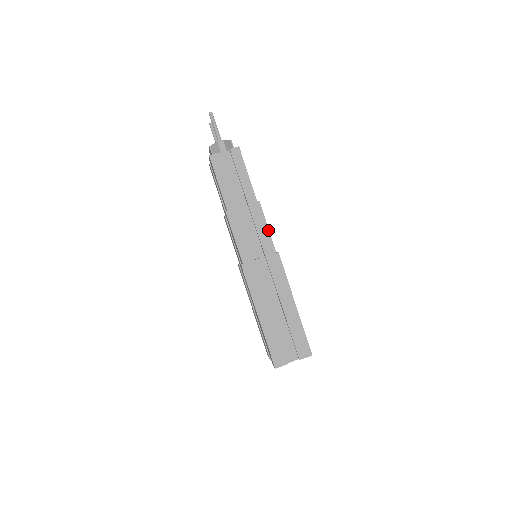
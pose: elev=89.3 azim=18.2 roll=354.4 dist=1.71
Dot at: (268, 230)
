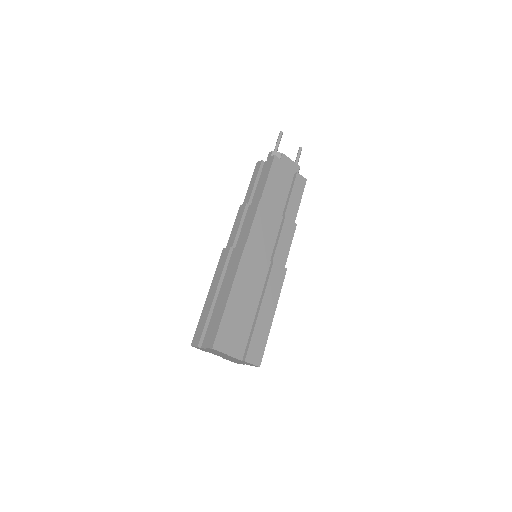
Dot at: (252, 224)
